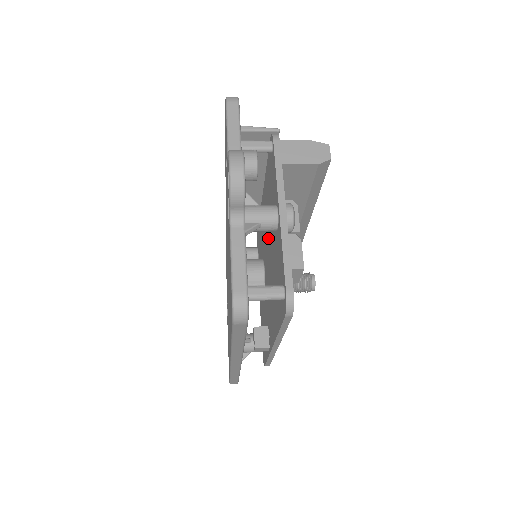
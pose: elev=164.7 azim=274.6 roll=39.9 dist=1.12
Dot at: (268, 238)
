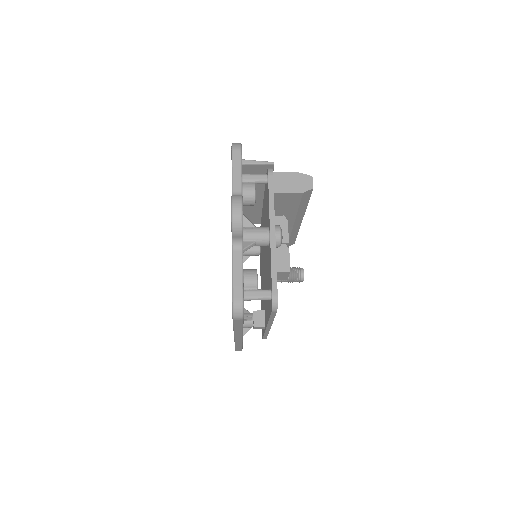
Dot at: occluded
